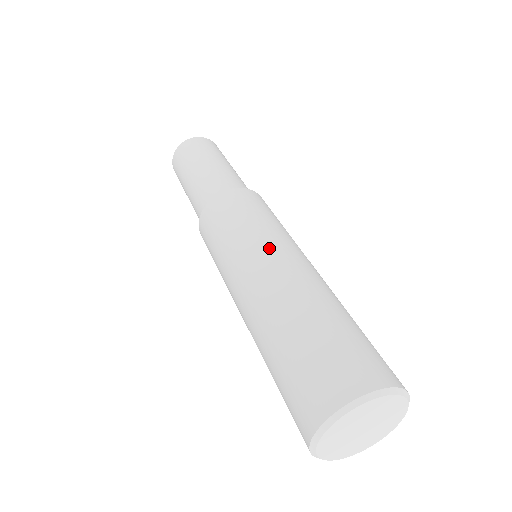
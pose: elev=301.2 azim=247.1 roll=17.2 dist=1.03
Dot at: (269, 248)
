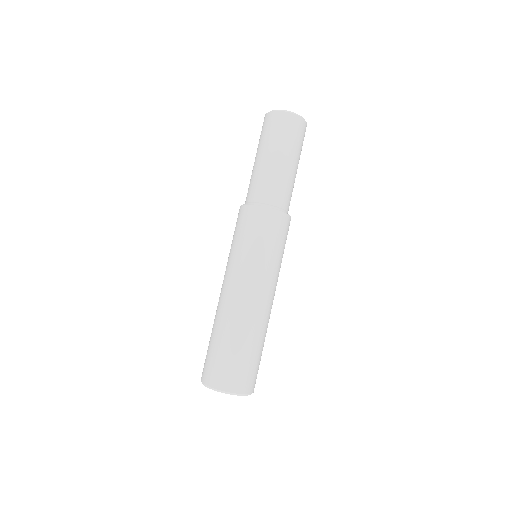
Dot at: (255, 281)
